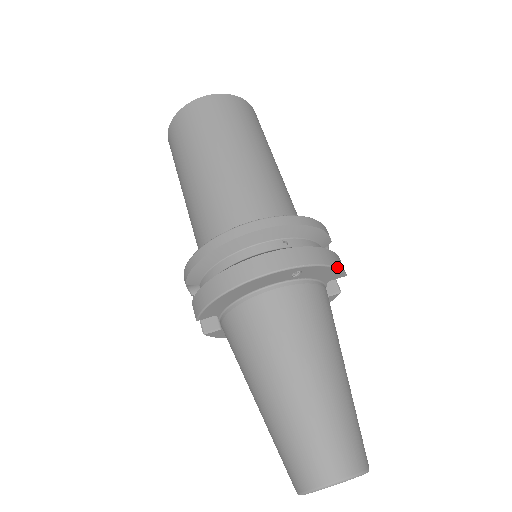
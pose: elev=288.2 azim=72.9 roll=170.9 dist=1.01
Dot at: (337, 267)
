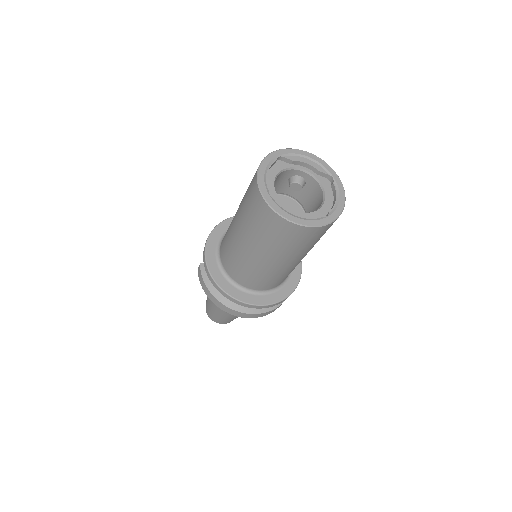
Dot at: occluded
